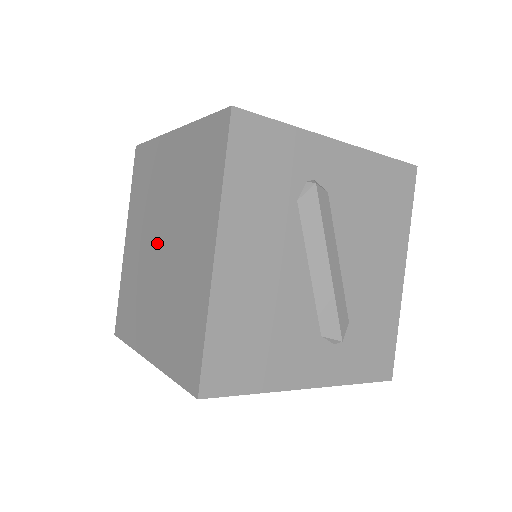
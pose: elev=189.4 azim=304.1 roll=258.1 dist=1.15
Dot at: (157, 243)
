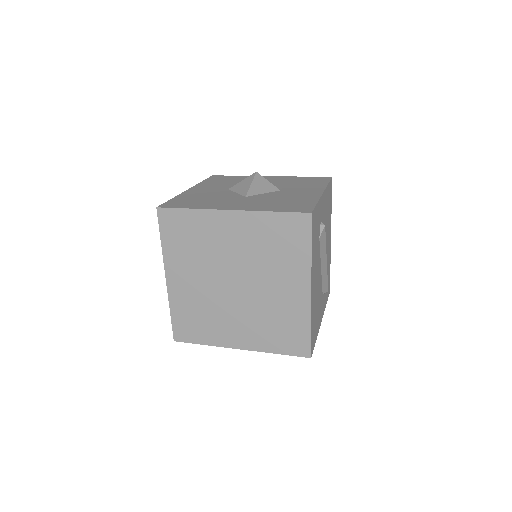
Dot at: (230, 283)
